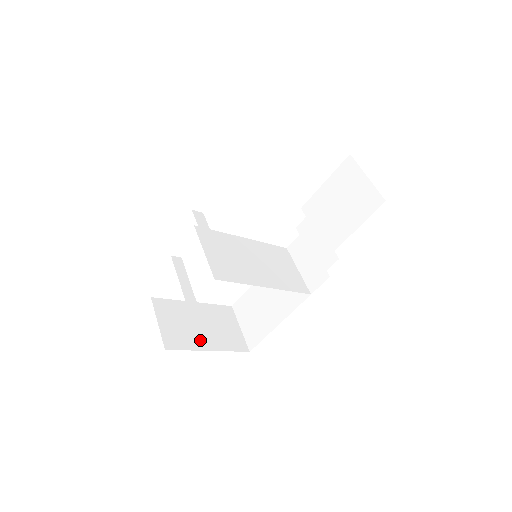
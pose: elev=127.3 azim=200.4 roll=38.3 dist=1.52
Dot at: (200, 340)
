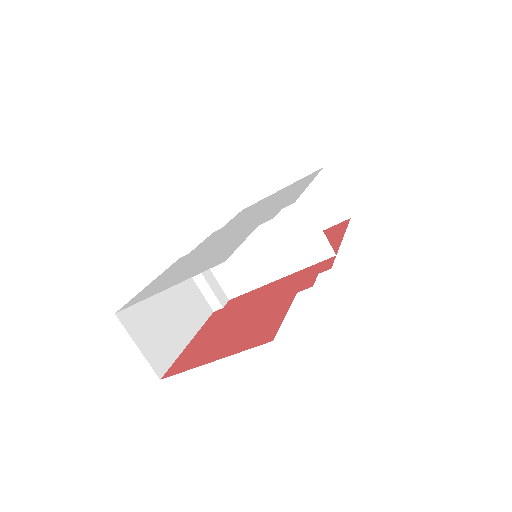
Dot at: occluded
